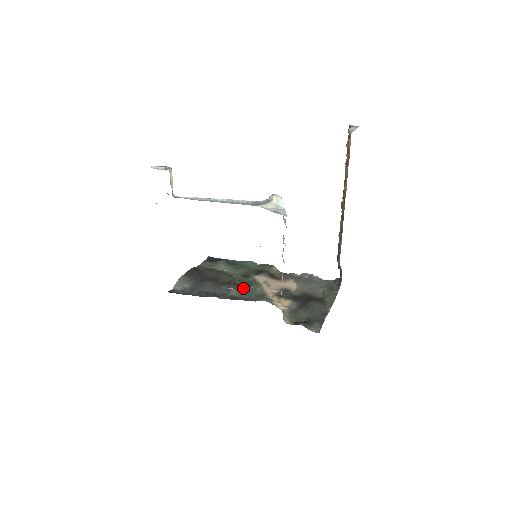
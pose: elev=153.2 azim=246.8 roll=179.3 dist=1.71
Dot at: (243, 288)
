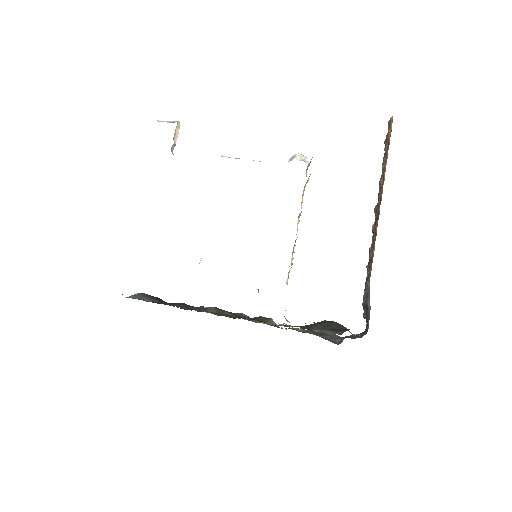
Dot at: (227, 311)
